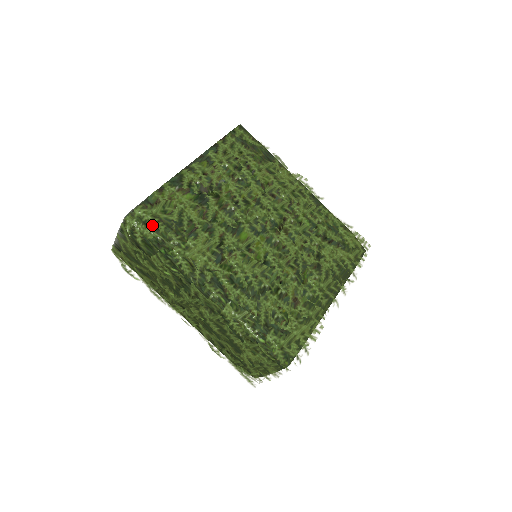
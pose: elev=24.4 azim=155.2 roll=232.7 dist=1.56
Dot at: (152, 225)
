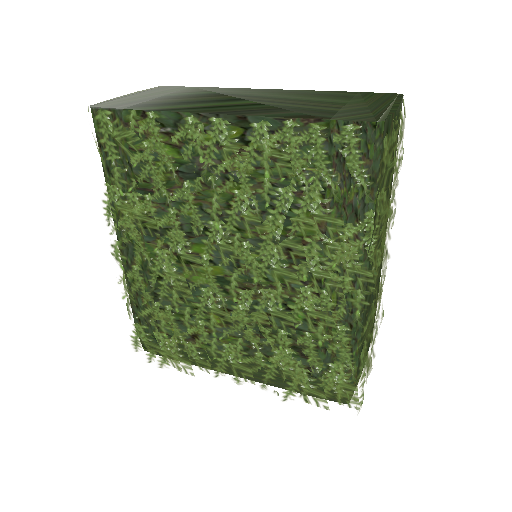
Dot at: (101, 145)
